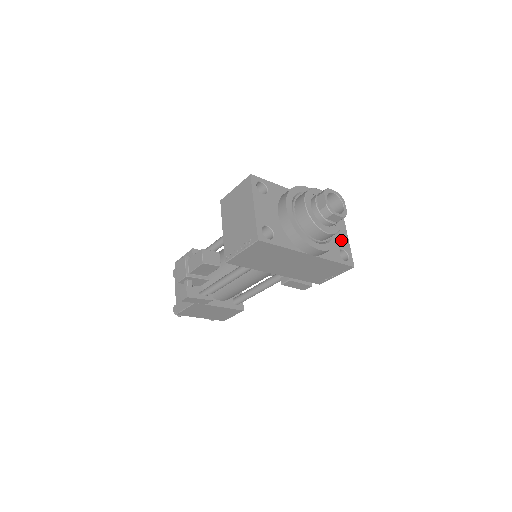
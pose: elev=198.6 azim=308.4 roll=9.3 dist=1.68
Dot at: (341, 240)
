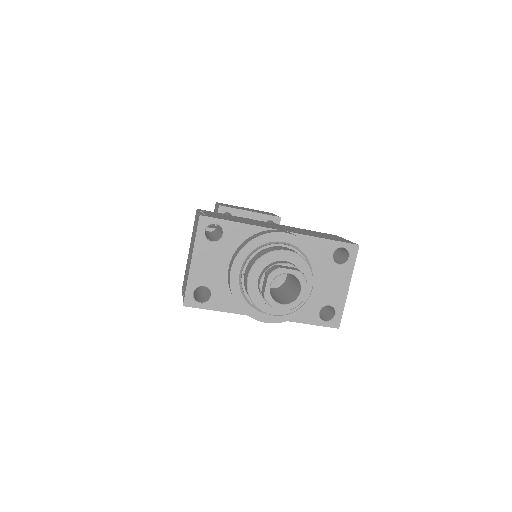
Dot at: (332, 293)
